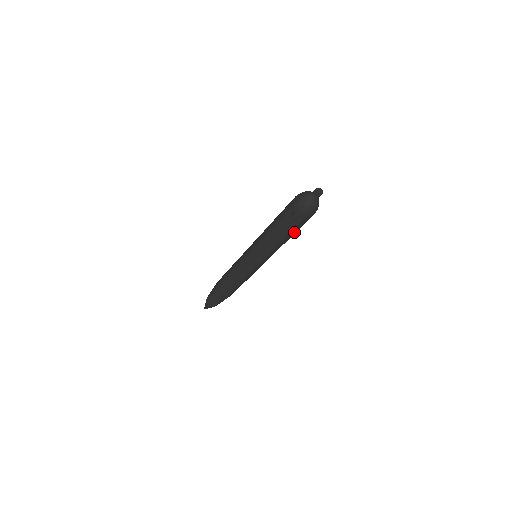
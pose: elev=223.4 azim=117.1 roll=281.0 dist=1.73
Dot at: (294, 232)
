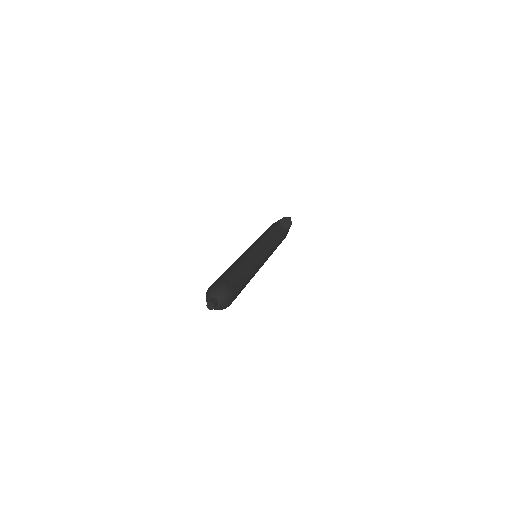
Dot at: occluded
